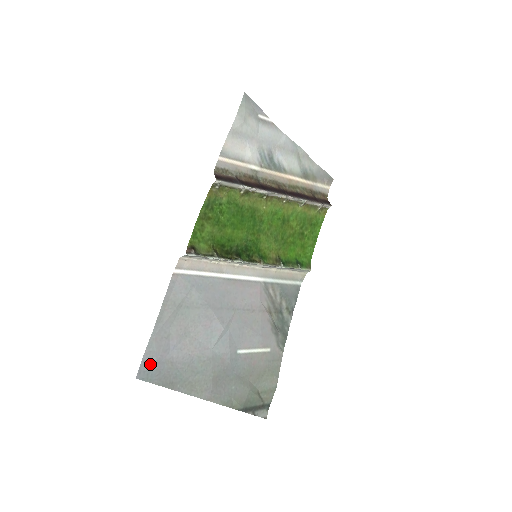
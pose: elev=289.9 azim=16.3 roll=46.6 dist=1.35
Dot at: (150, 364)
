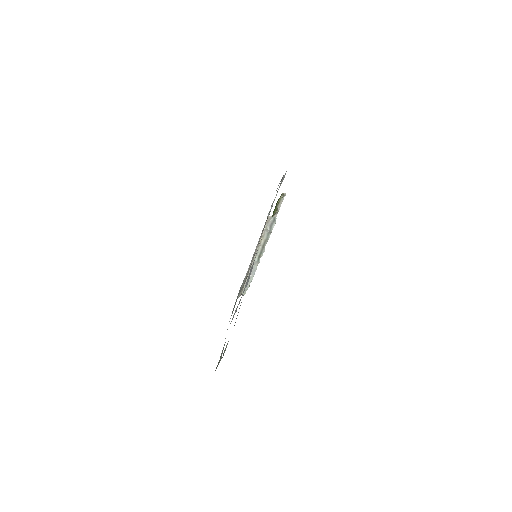
Dot at: occluded
